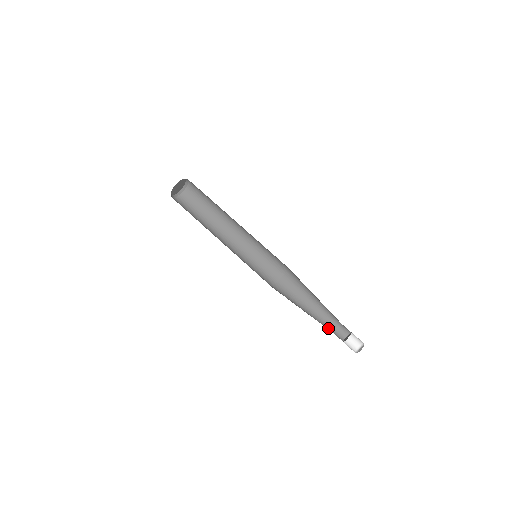
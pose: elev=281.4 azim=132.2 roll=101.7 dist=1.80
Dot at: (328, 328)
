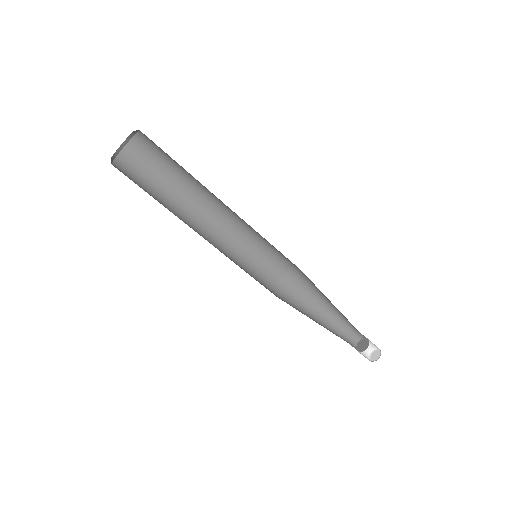
Dot at: (345, 327)
